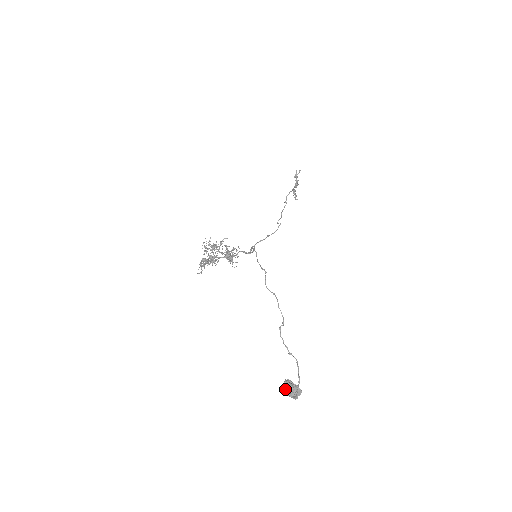
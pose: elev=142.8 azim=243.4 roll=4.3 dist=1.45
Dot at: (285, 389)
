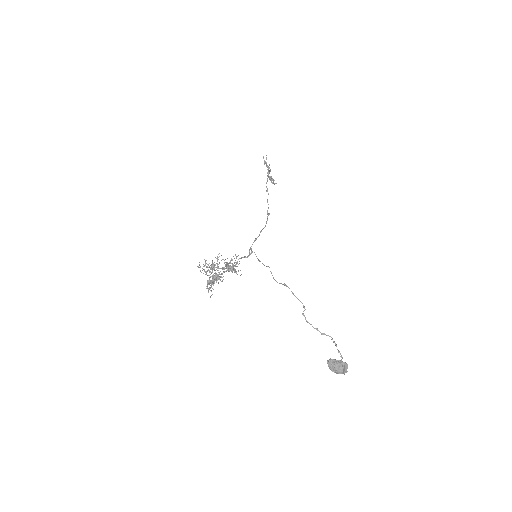
Dot at: (331, 369)
